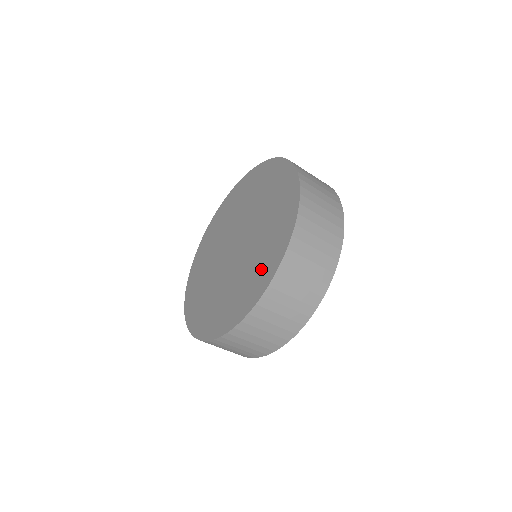
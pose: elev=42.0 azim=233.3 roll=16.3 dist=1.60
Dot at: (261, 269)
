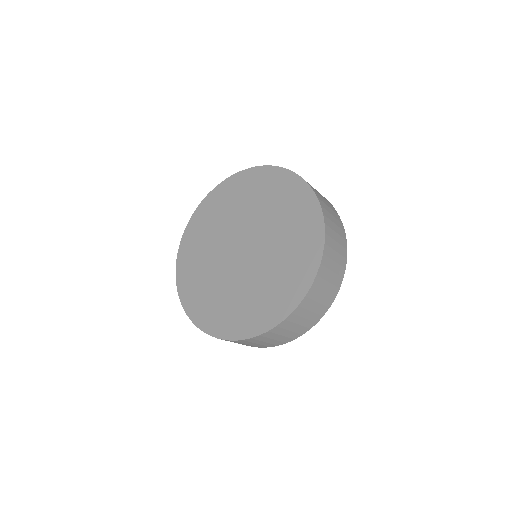
Dot at: (286, 286)
